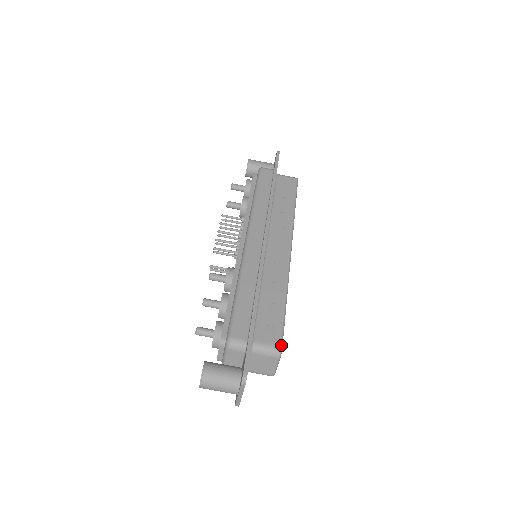
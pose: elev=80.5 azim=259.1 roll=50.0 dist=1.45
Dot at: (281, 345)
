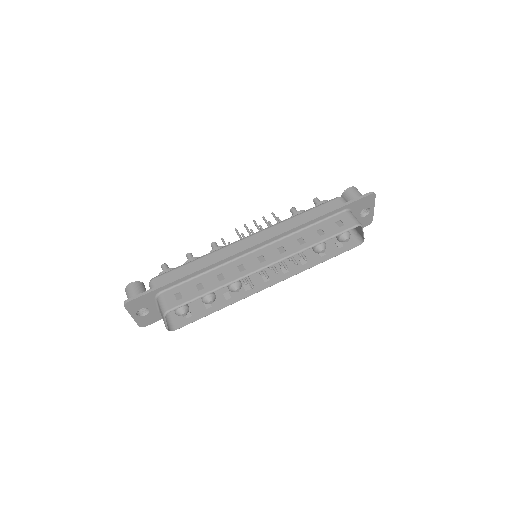
Dot at: (169, 310)
